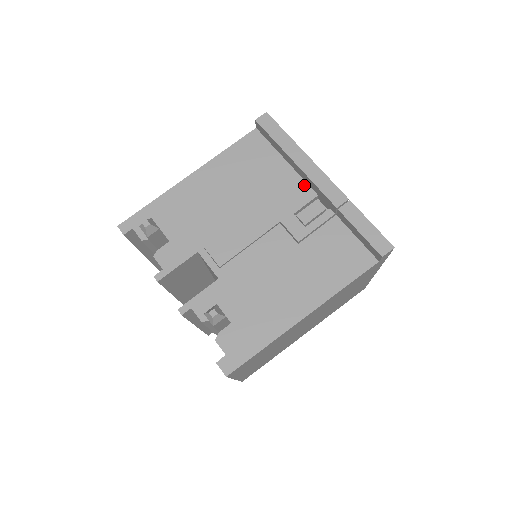
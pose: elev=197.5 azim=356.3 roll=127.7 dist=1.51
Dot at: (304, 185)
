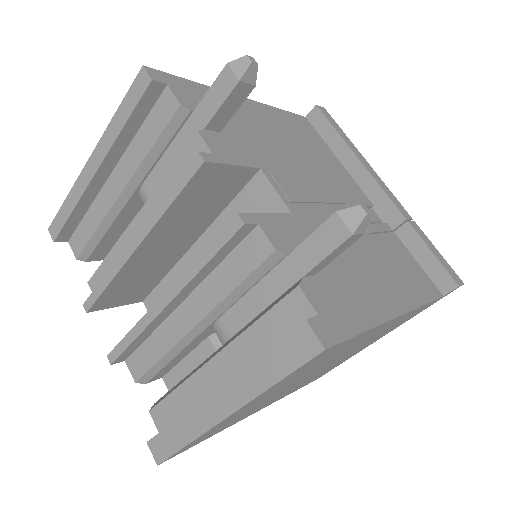
Dot at: (359, 189)
